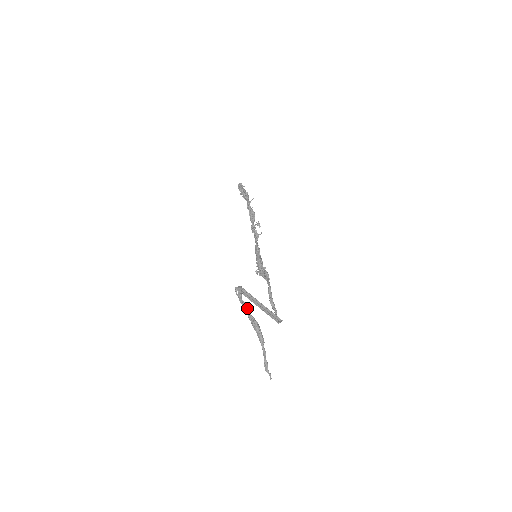
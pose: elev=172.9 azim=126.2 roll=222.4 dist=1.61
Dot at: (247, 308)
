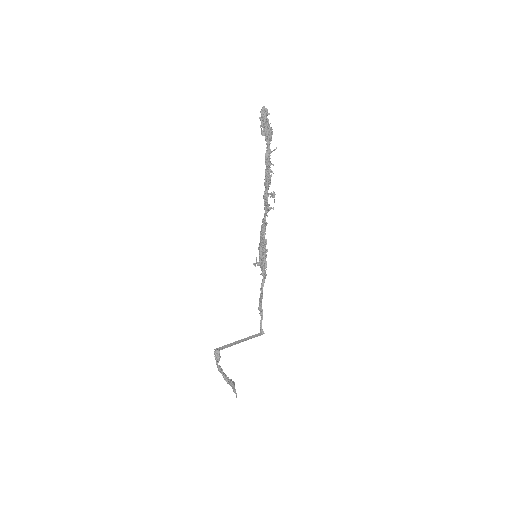
Dot at: (222, 373)
